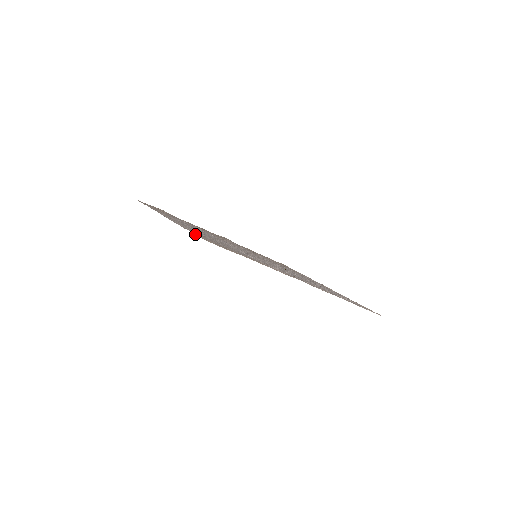
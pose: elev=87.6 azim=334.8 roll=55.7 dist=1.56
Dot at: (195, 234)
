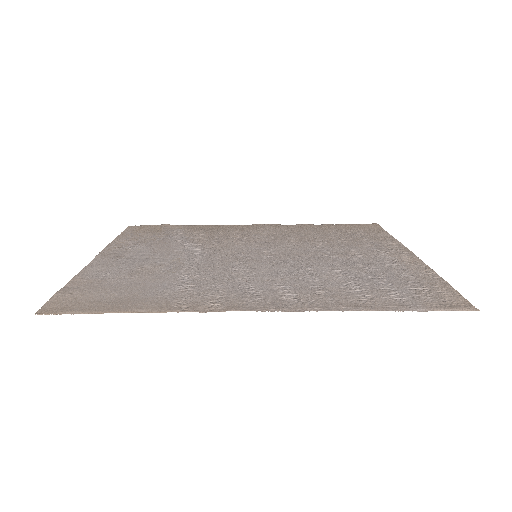
Dot at: (51, 300)
